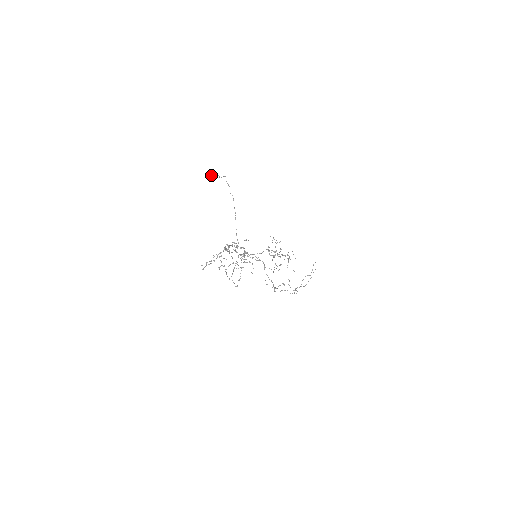
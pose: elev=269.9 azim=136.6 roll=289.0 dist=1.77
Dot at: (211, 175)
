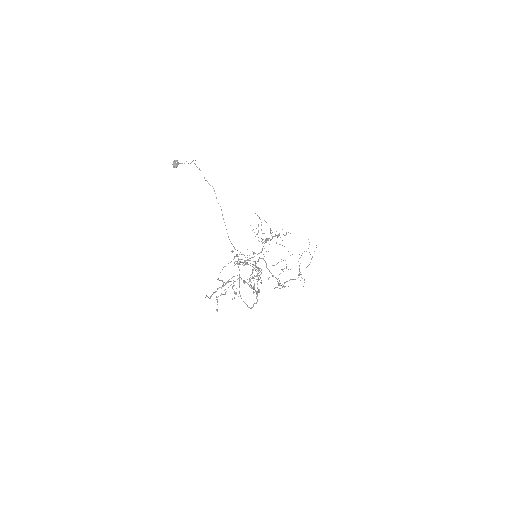
Dot at: (177, 164)
